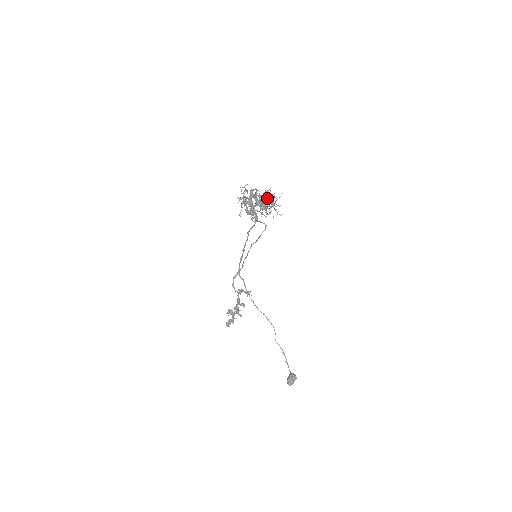
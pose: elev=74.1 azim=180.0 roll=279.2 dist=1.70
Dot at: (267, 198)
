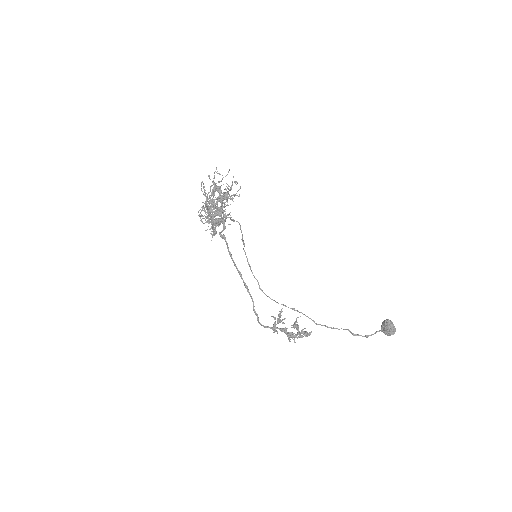
Dot at: occluded
